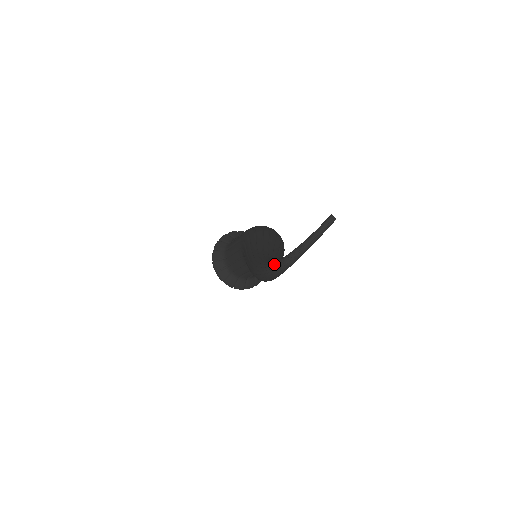
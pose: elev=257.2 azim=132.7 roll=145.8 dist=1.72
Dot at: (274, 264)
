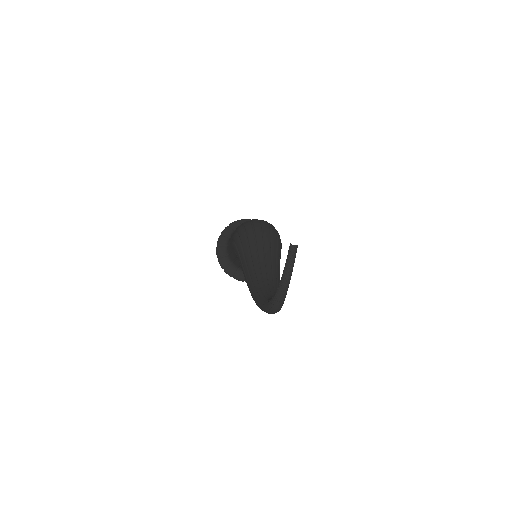
Dot at: (267, 306)
